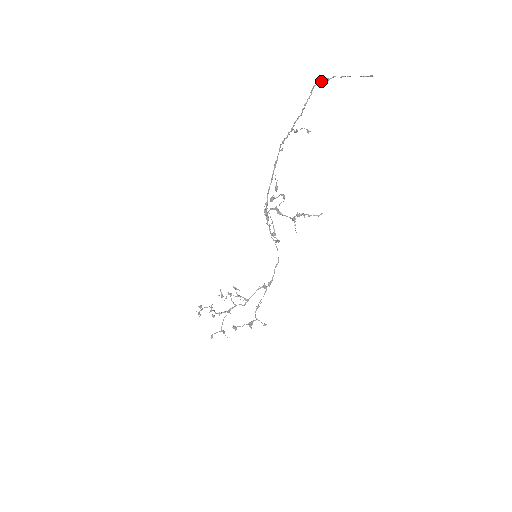
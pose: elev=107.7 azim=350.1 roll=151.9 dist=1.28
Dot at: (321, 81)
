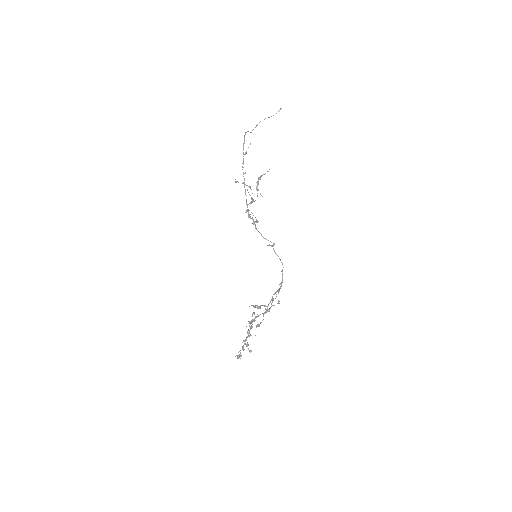
Dot at: occluded
